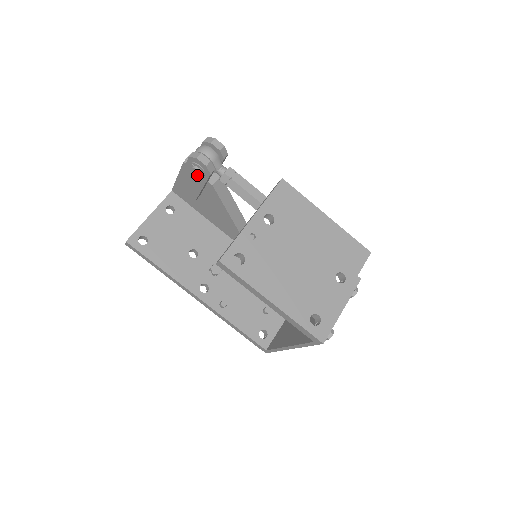
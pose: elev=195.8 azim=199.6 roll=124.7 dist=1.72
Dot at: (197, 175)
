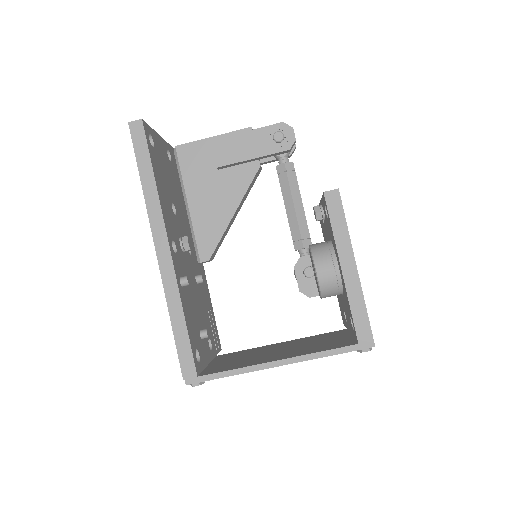
Dot at: (267, 143)
